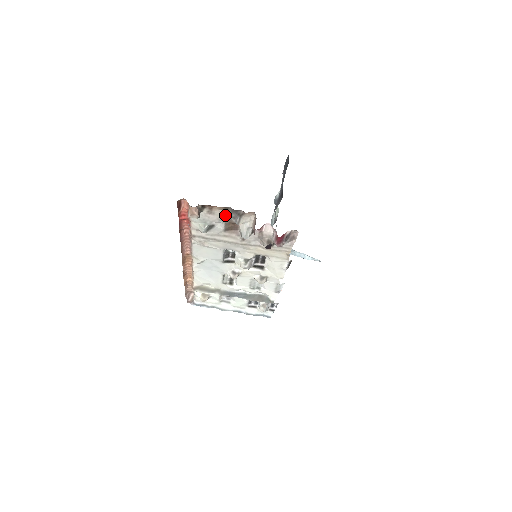
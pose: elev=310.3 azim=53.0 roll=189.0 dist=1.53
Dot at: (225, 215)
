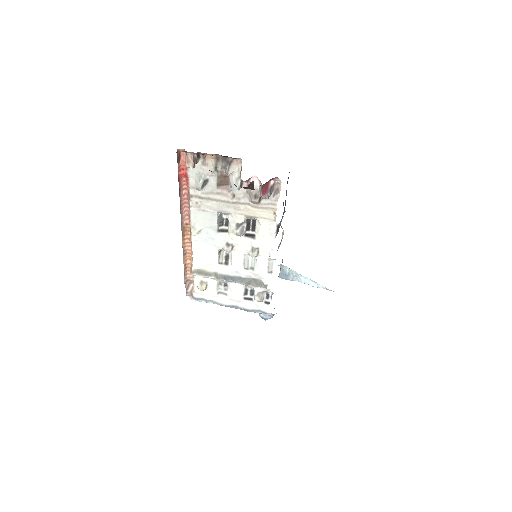
Dot at: (217, 165)
